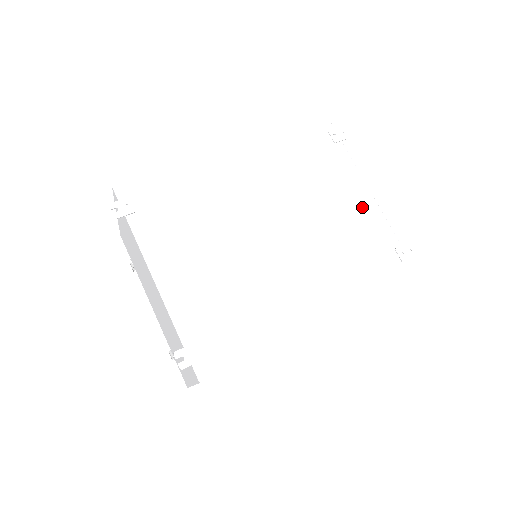
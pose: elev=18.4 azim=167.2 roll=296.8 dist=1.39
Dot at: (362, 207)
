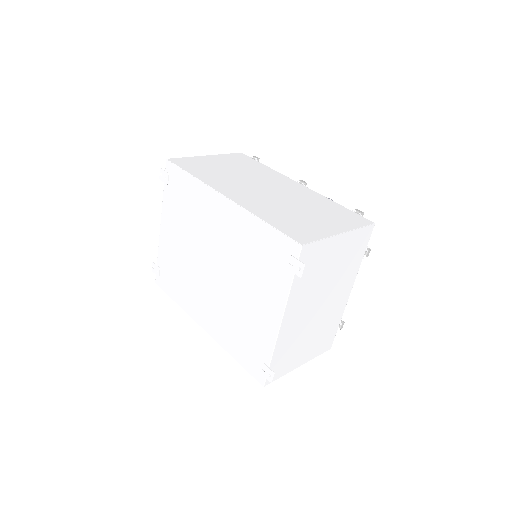
Dot at: (267, 322)
